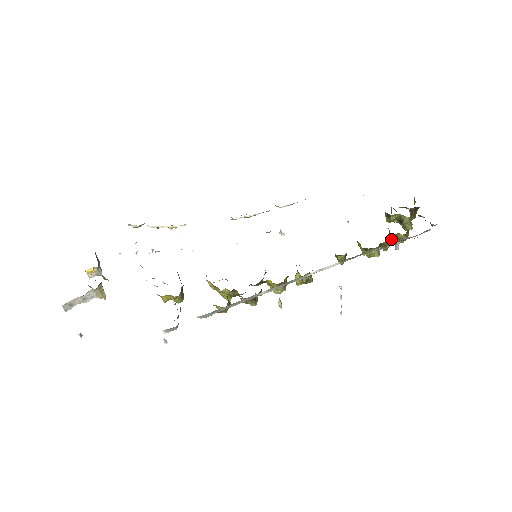
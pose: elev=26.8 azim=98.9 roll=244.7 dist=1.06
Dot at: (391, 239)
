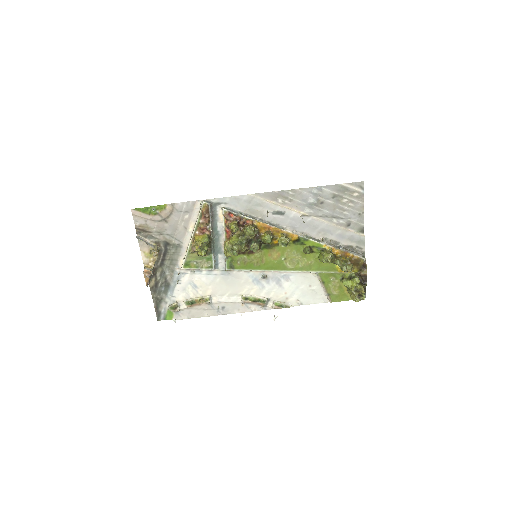
Dot at: (339, 255)
